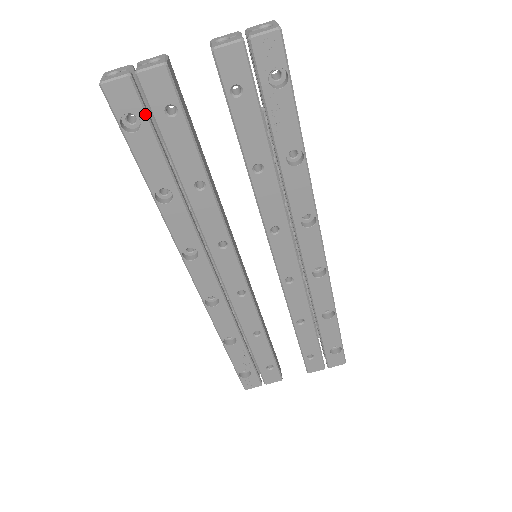
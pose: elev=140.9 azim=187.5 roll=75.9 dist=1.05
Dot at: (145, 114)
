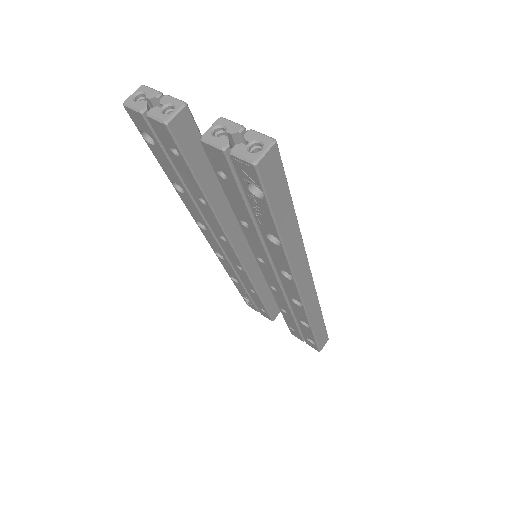
Dot at: (157, 140)
